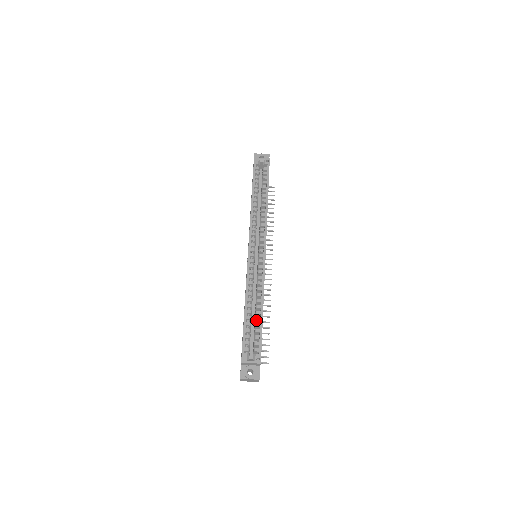
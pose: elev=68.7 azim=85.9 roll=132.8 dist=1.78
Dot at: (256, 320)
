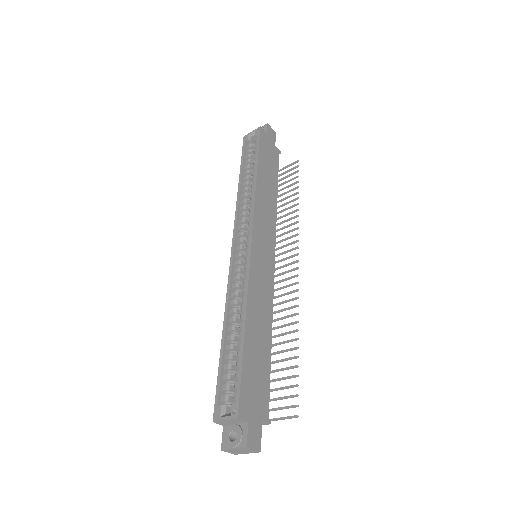
Dot at: occluded
